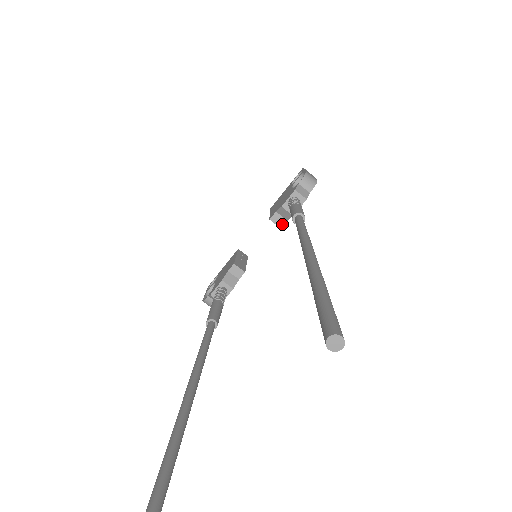
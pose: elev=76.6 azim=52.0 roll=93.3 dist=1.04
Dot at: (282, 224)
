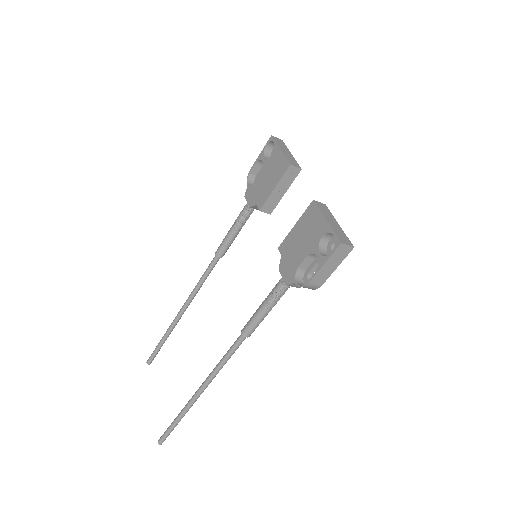
Dot at: occluded
